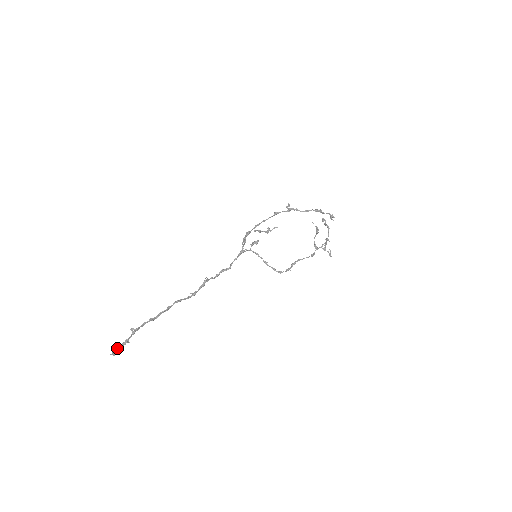
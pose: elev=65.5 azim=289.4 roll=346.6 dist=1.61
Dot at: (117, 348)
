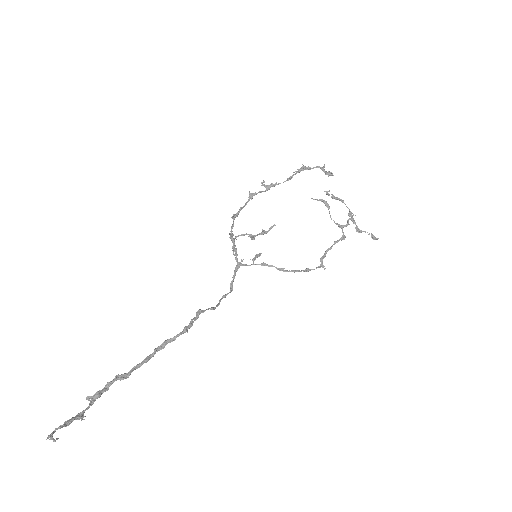
Dot at: (59, 426)
